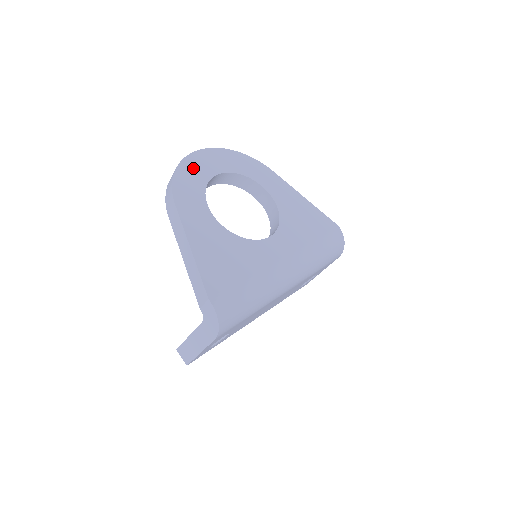
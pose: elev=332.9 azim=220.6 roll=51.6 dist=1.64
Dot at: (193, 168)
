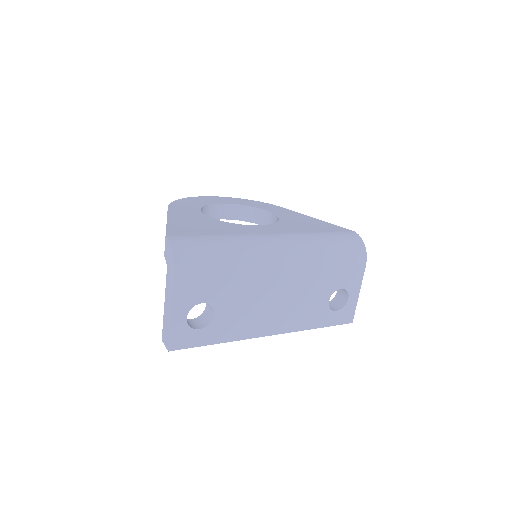
Dot at: (198, 200)
